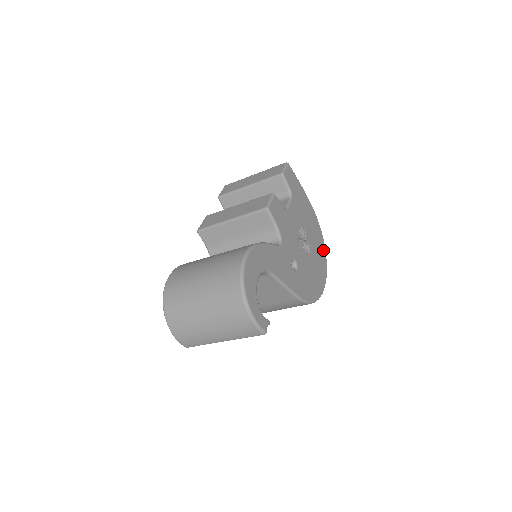
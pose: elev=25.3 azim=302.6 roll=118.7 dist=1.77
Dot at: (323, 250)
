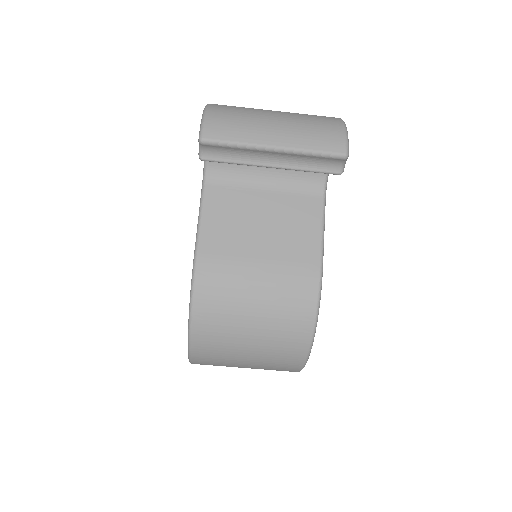
Dot at: occluded
